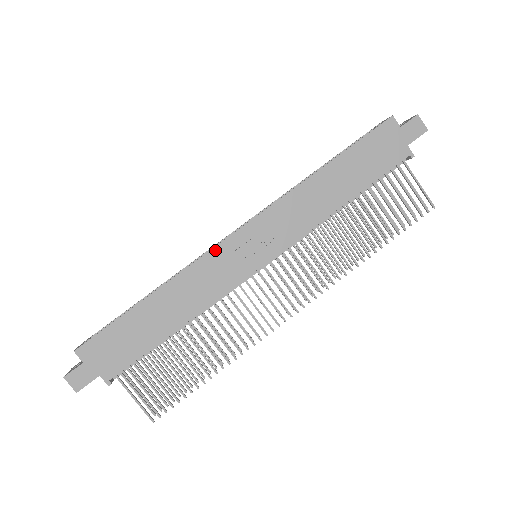
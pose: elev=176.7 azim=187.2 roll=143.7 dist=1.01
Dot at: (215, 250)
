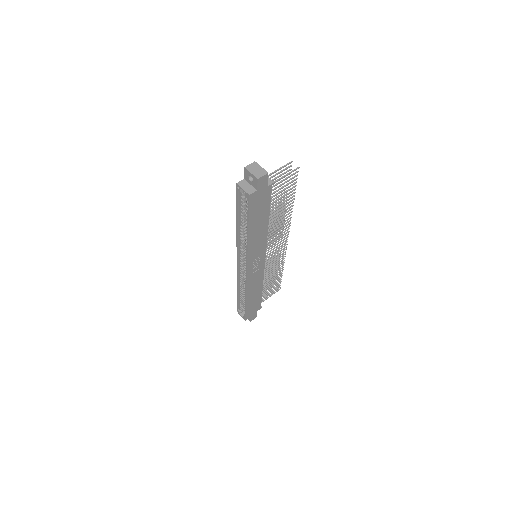
Dot at: (248, 279)
